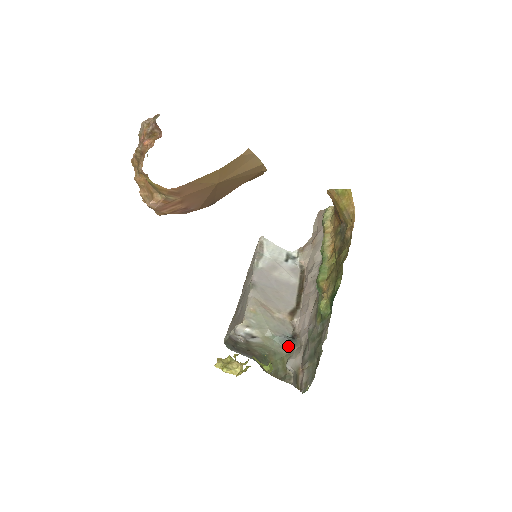
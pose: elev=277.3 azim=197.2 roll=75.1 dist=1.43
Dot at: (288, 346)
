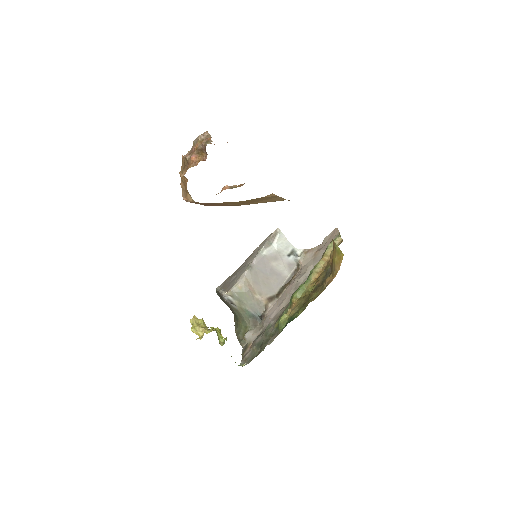
Dot at: (254, 321)
